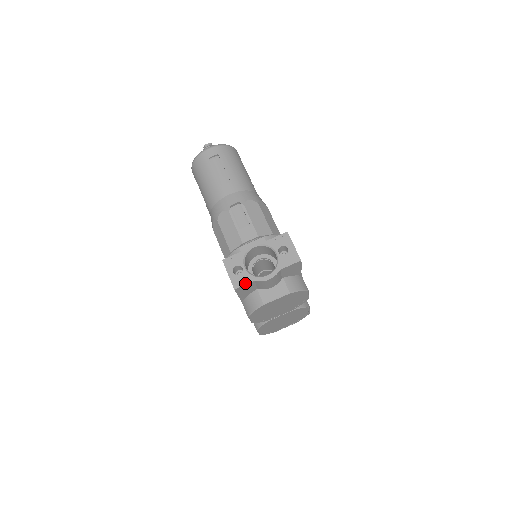
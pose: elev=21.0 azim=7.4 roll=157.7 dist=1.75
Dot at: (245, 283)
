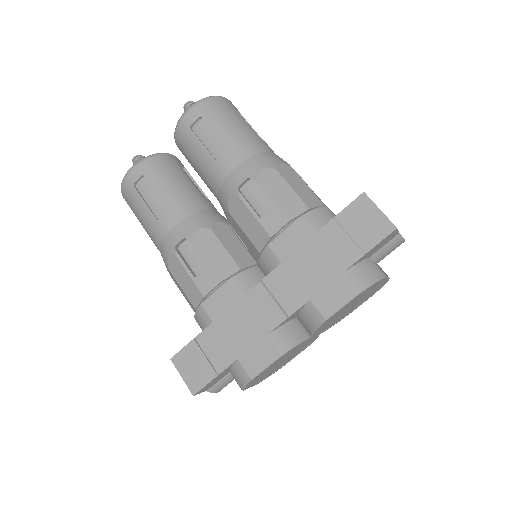
Dot at: occluded
